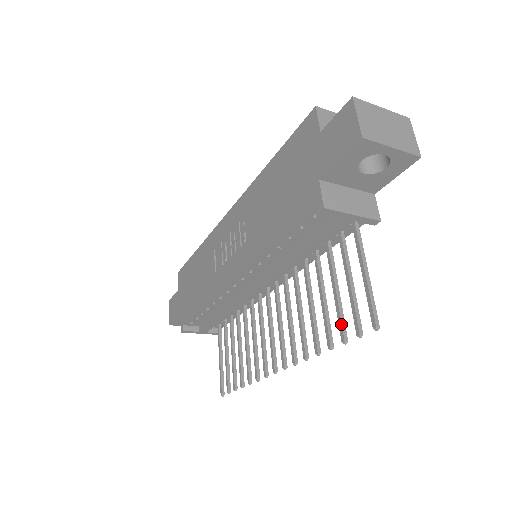
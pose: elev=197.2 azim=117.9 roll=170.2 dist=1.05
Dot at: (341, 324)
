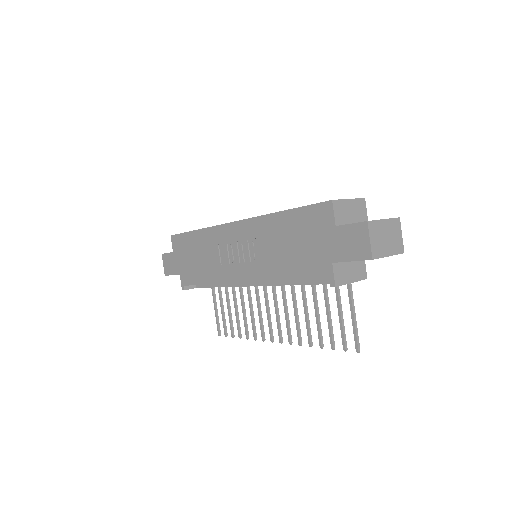
Dot at: (331, 337)
